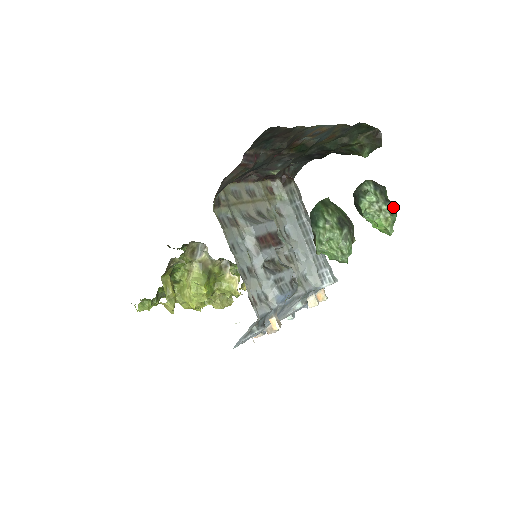
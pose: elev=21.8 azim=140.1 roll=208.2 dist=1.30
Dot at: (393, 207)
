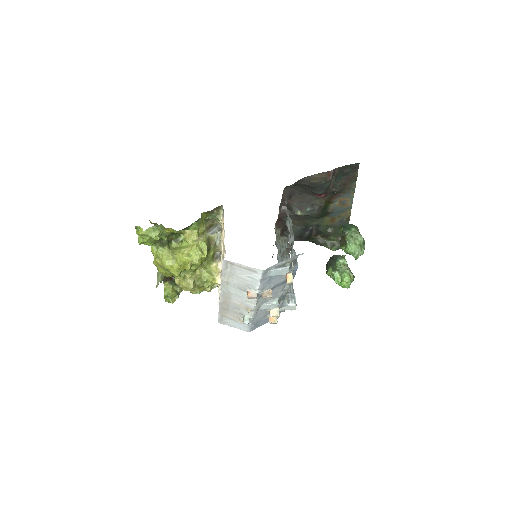
Dot at: occluded
